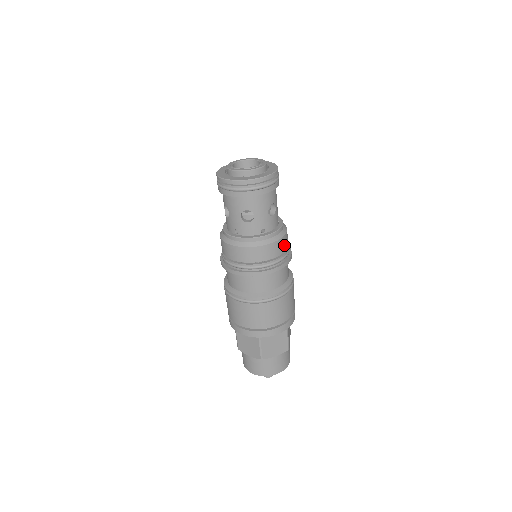
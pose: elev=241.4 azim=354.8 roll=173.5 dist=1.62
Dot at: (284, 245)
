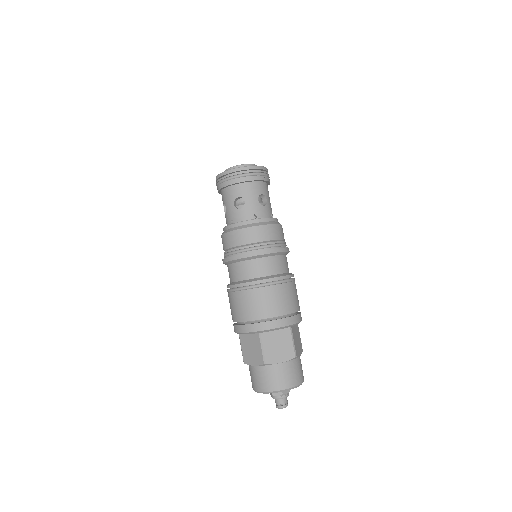
Dot at: occluded
